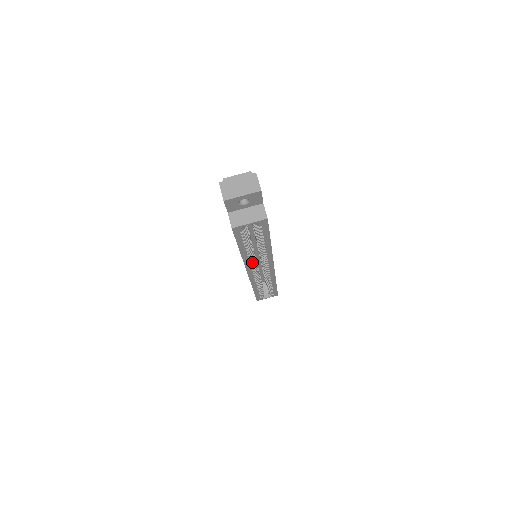
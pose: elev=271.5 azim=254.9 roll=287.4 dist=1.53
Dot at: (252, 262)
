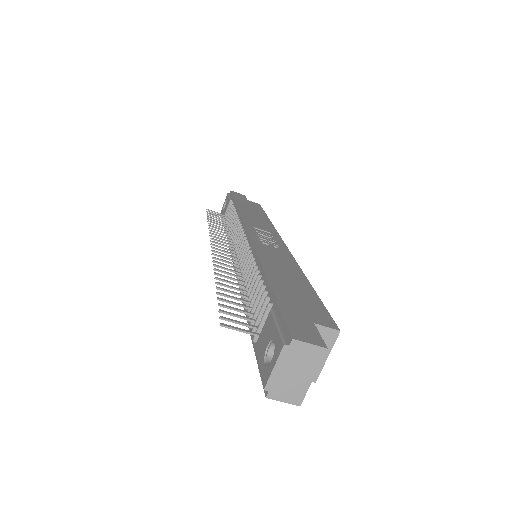
Dot at: occluded
